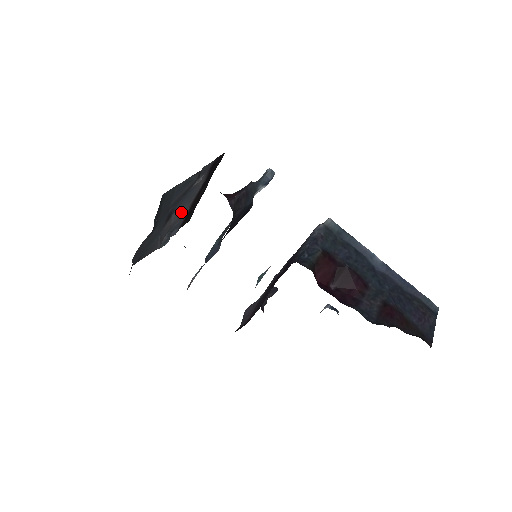
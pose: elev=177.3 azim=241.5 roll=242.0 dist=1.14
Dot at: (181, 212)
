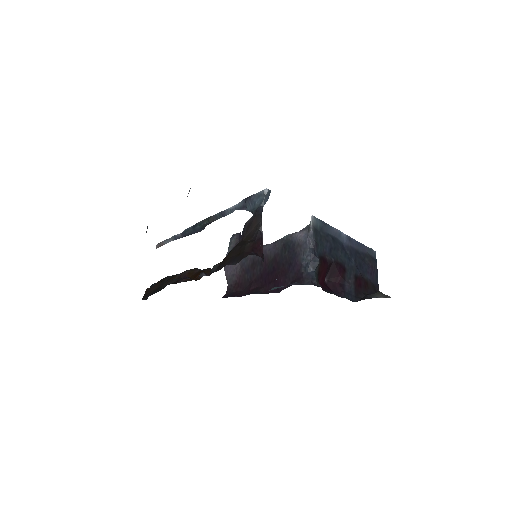
Dot at: occluded
